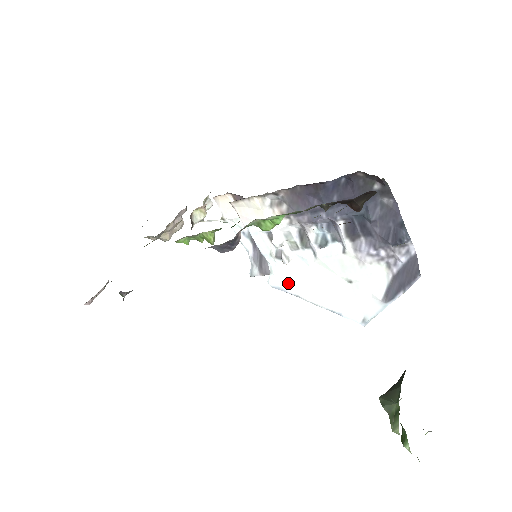
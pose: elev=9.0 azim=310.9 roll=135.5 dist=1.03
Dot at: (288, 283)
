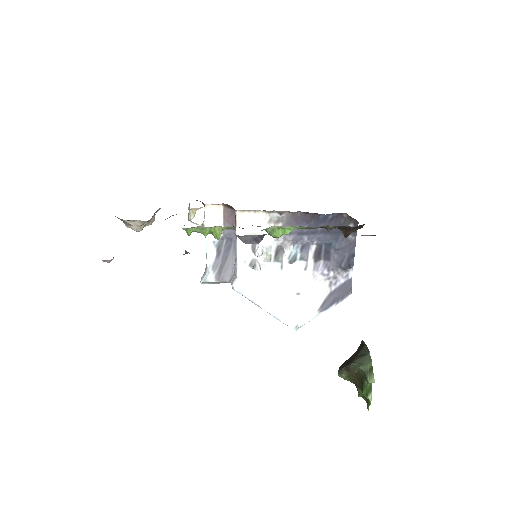
Dot at: (250, 289)
